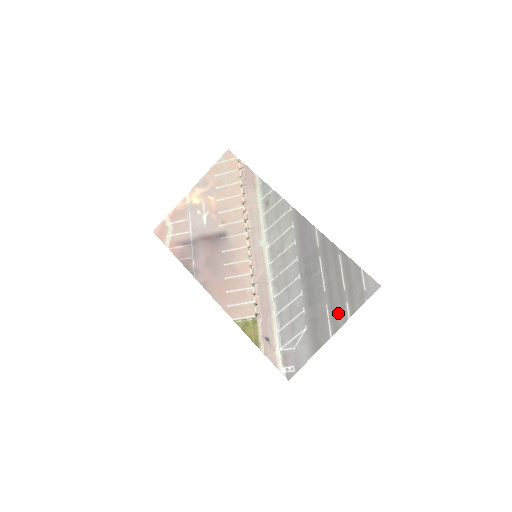
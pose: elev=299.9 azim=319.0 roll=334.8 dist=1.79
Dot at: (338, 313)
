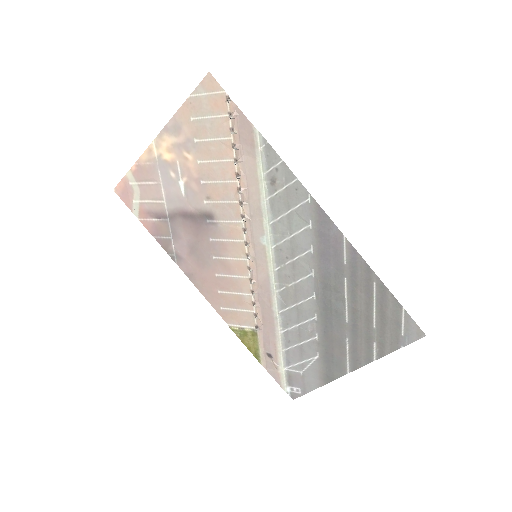
Dot at: (361, 351)
